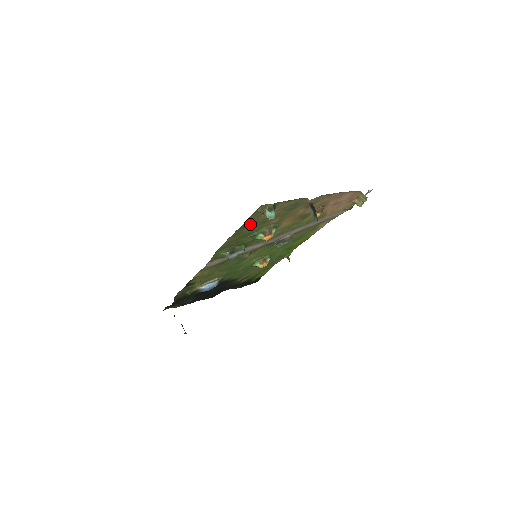
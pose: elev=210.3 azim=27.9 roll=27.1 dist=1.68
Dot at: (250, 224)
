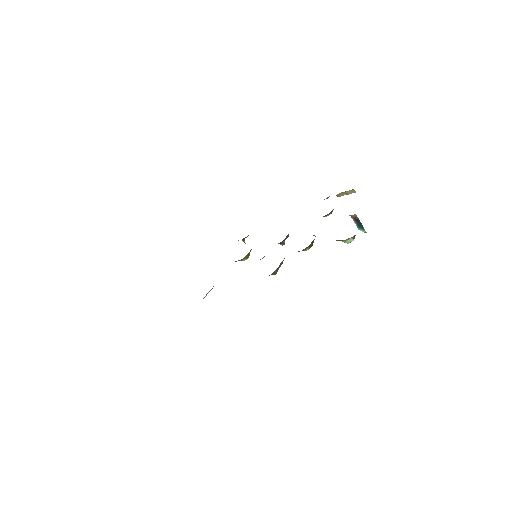
Dot at: occluded
